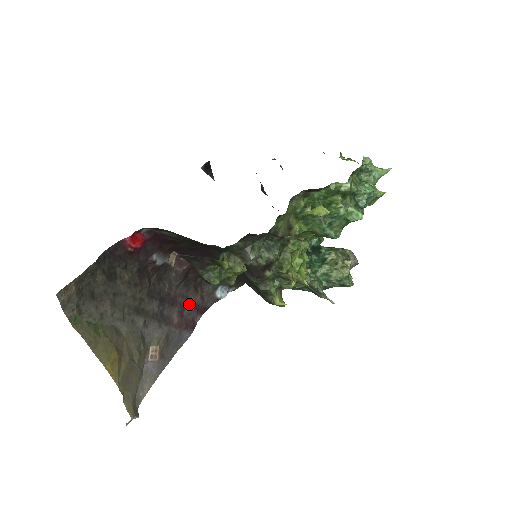
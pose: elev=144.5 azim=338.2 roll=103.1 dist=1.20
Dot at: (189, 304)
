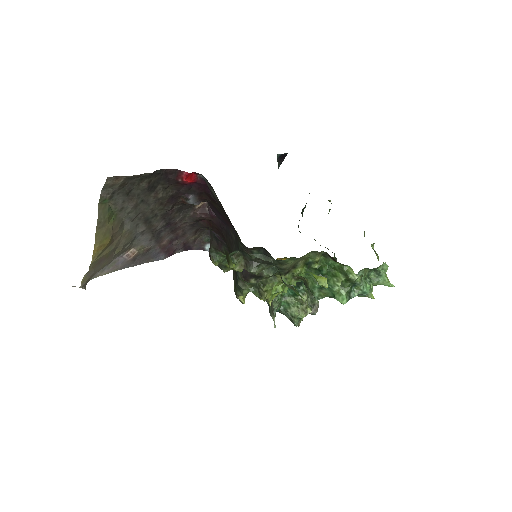
Dot at: (183, 238)
